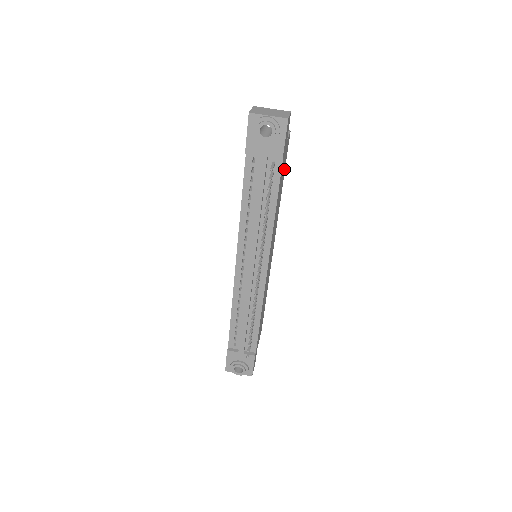
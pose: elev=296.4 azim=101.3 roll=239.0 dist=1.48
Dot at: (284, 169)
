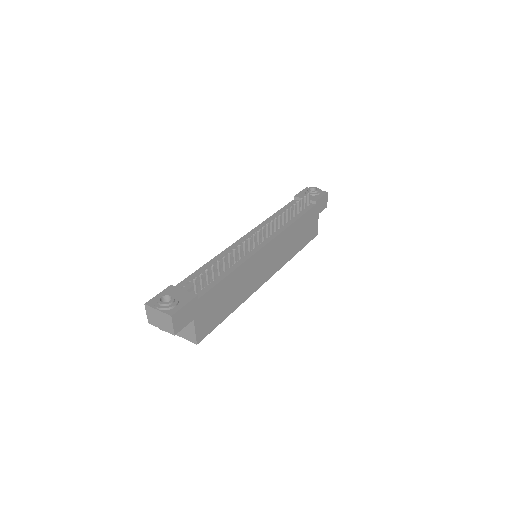
Dot at: (305, 241)
